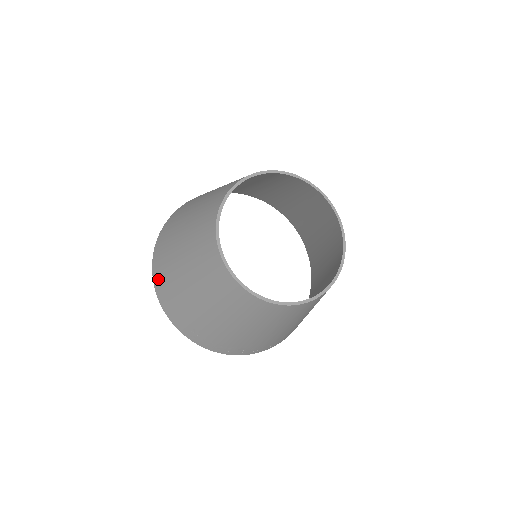
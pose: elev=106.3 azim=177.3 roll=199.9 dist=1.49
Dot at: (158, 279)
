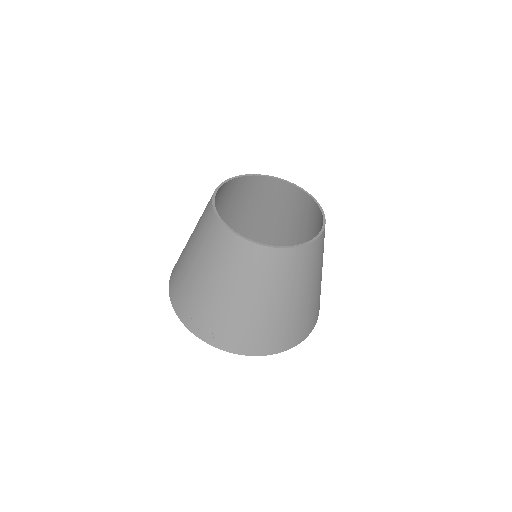
Dot at: occluded
